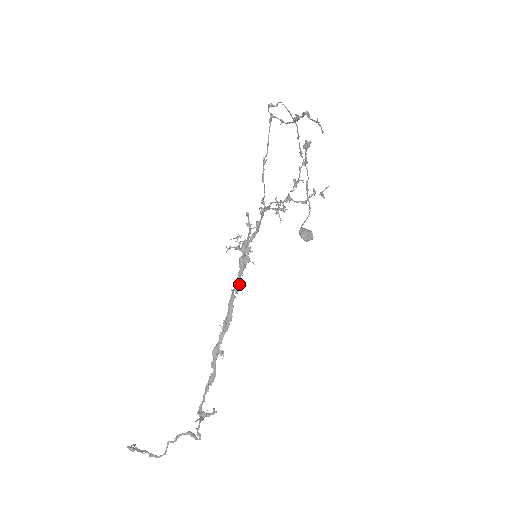
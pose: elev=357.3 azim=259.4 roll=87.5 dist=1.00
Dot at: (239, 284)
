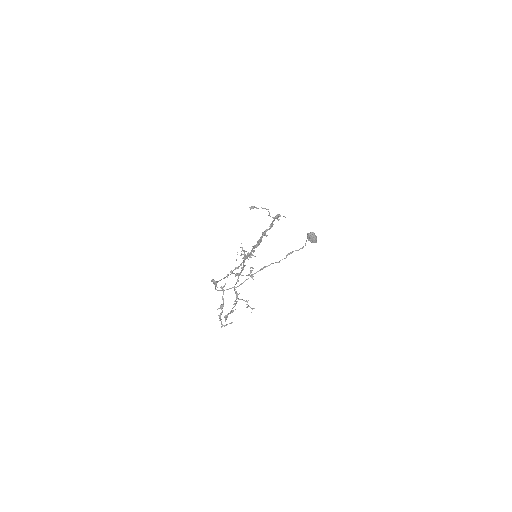
Dot at: (253, 252)
